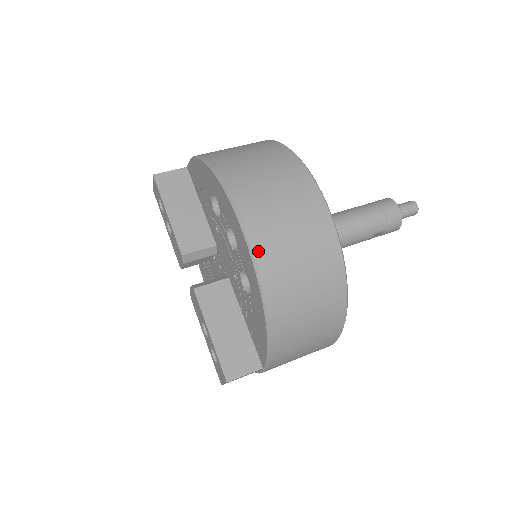
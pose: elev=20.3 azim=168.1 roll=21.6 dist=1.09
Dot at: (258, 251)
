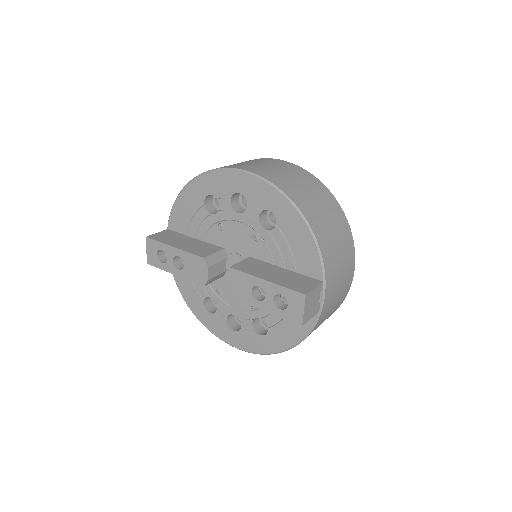
Dot at: (264, 176)
